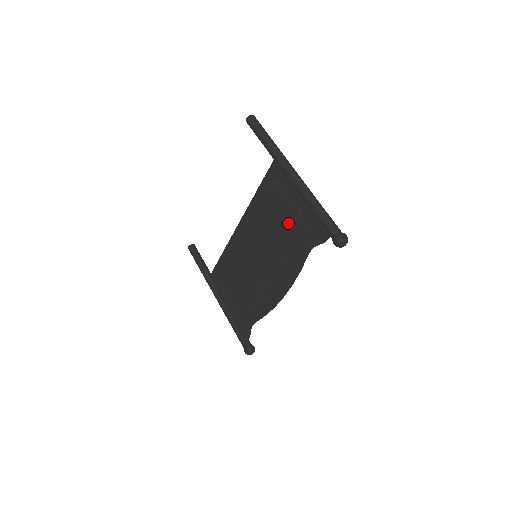
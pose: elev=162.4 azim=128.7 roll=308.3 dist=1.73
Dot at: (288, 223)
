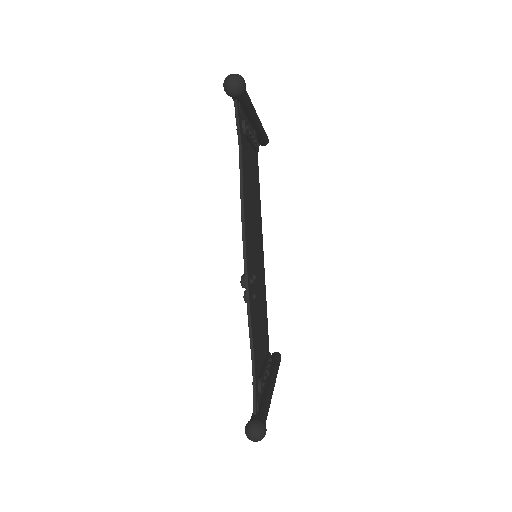
Dot at: occluded
